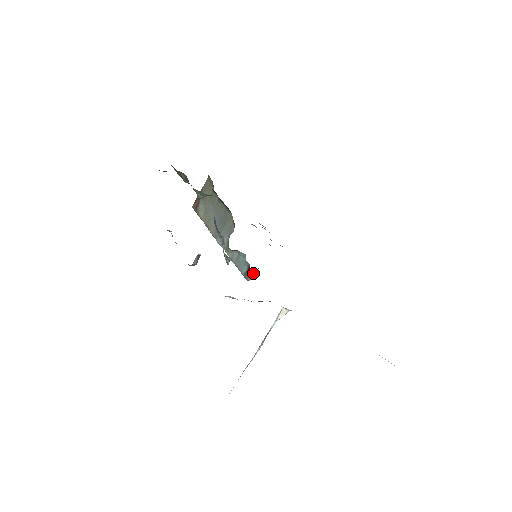
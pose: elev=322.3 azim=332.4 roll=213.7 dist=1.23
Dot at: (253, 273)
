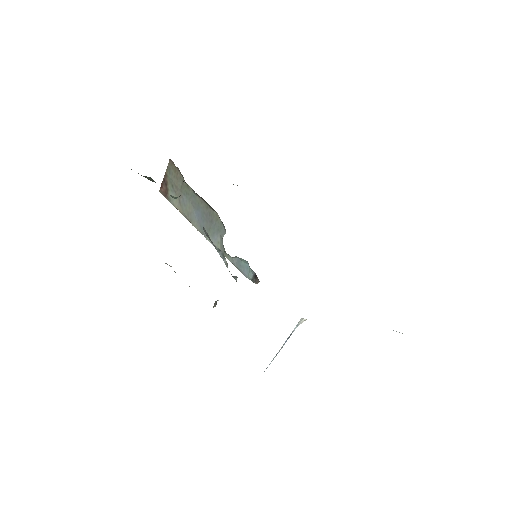
Dot at: occluded
